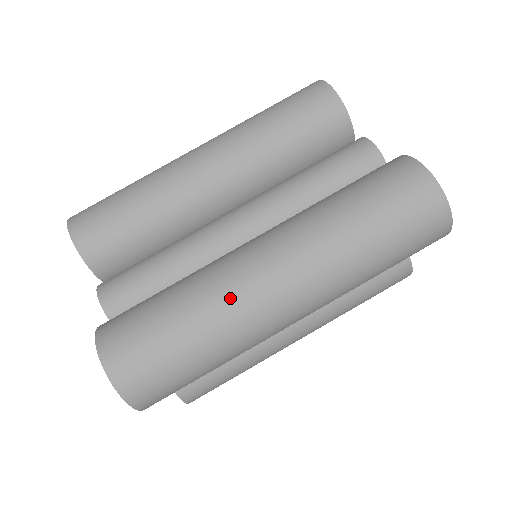
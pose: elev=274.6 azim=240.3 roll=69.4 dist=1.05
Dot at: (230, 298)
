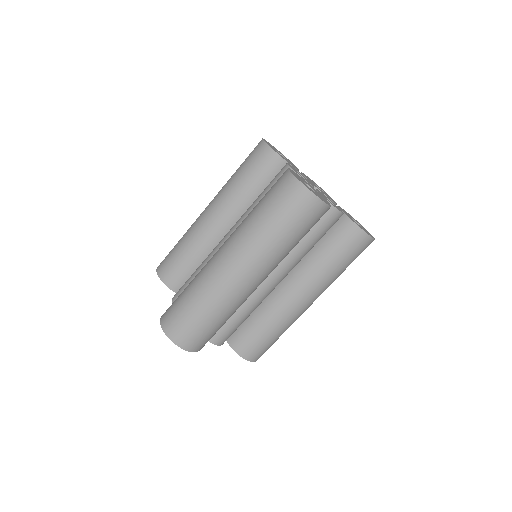
Dot at: (208, 278)
